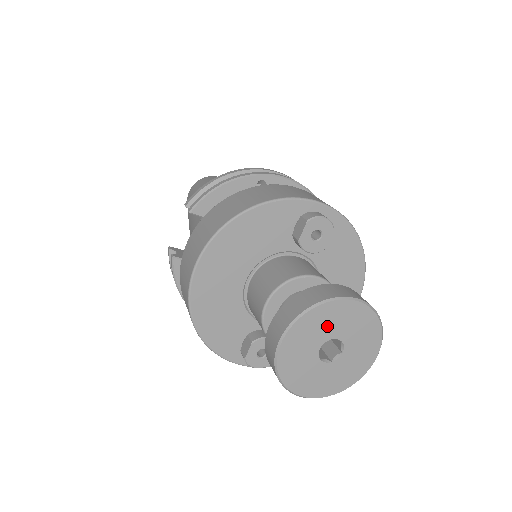
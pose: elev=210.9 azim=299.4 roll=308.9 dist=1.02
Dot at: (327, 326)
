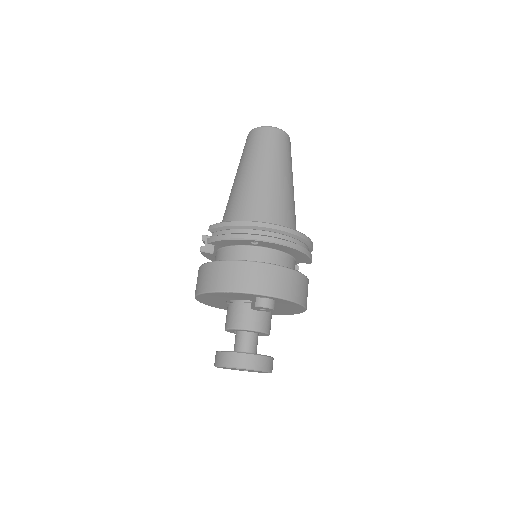
Dot at: occluded
